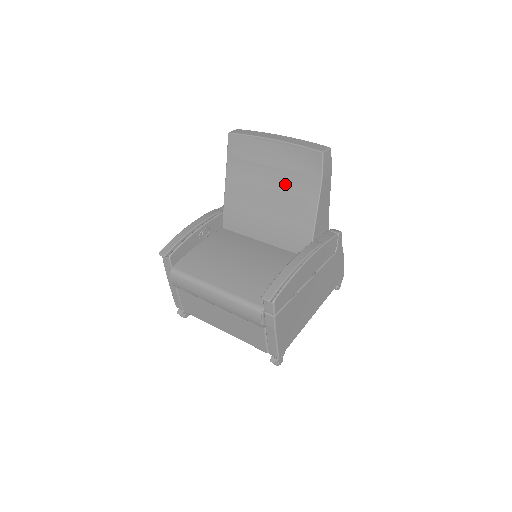
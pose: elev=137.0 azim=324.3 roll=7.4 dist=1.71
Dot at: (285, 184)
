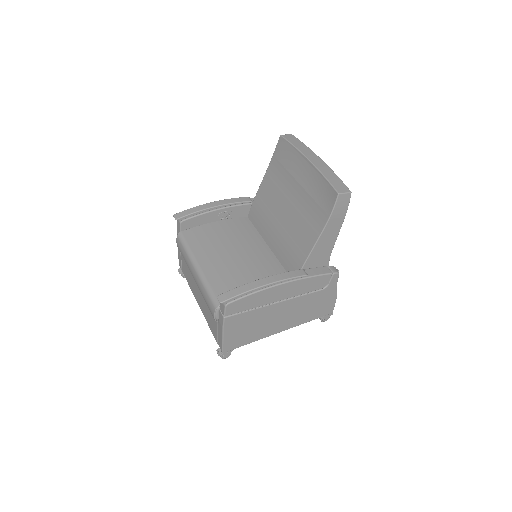
Dot at: (302, 206)
